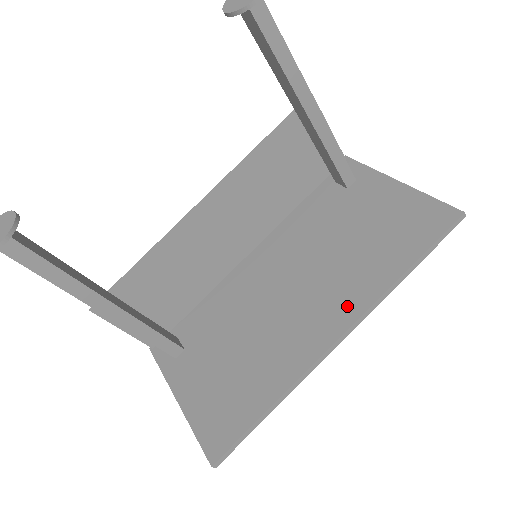
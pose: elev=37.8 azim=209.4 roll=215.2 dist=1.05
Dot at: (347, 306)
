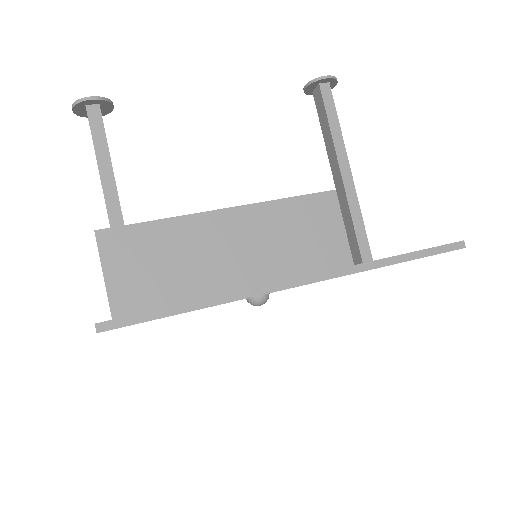
Dot at: occluded
